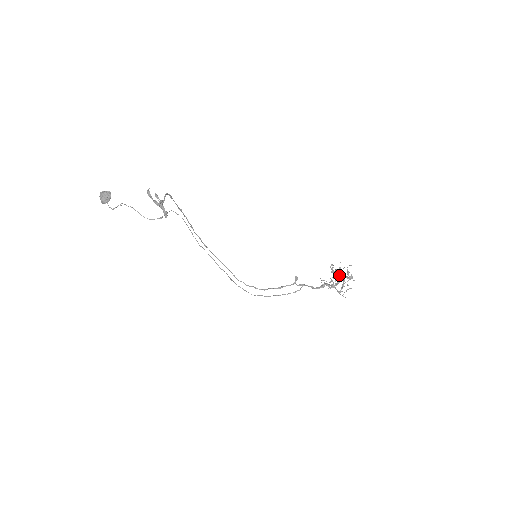
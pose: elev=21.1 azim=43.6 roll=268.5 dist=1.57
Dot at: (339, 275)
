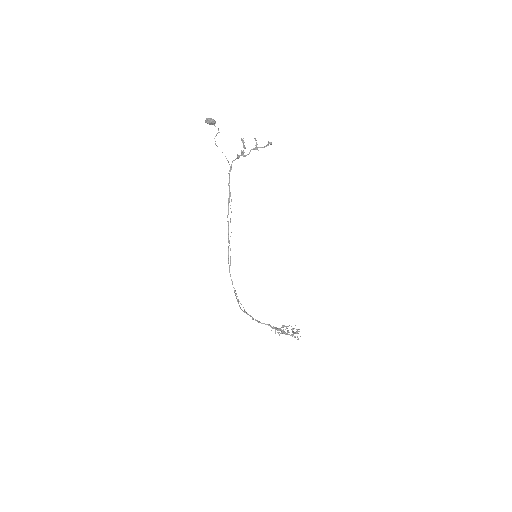
Dot at: occluded
